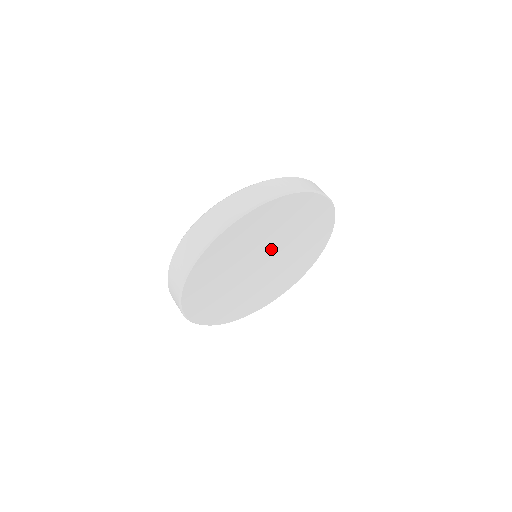
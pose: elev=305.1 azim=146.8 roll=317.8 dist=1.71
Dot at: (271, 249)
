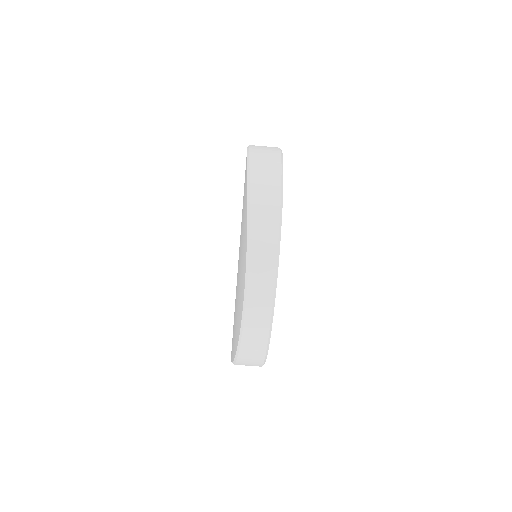
Dot at: occluded
